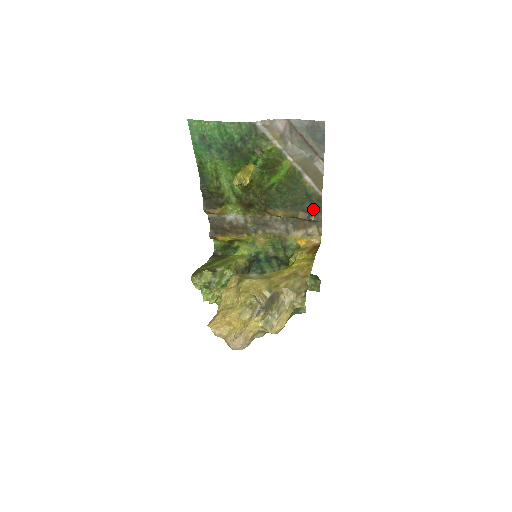
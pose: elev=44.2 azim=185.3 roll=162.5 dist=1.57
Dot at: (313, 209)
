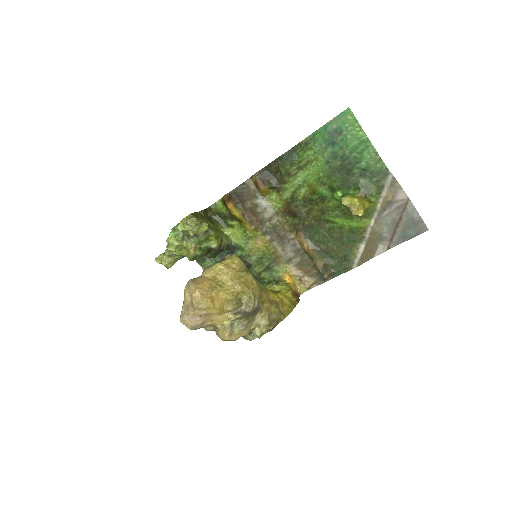
Dot at: (333, 269)
